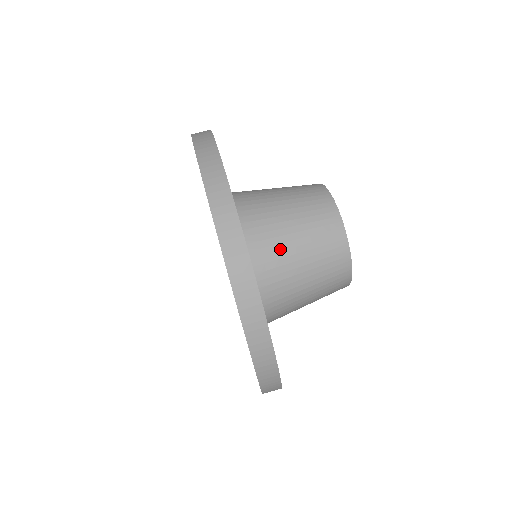
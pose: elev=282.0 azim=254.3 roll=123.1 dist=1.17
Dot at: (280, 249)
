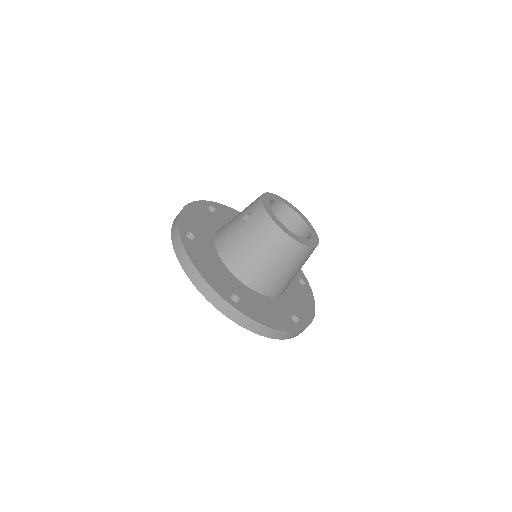
Dot at: occluded
